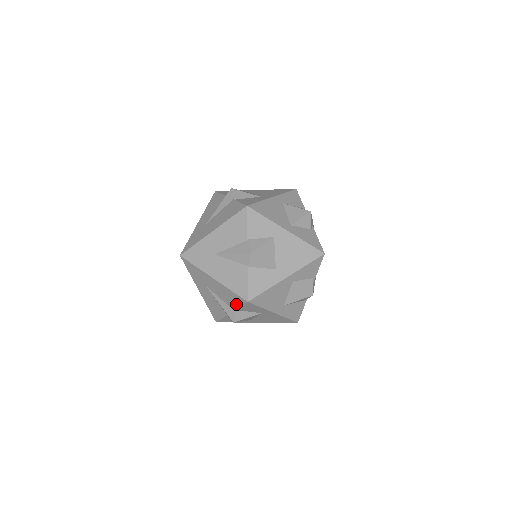
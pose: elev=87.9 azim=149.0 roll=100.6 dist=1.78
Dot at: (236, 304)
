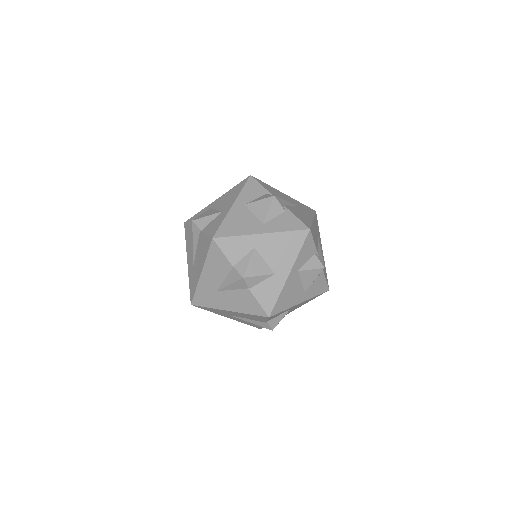
Dot at: (262, 320)
